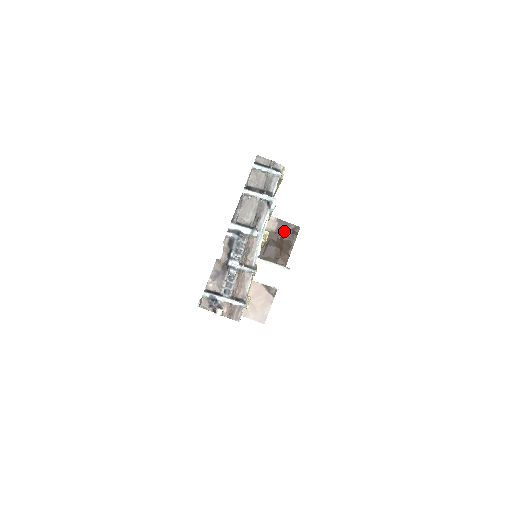
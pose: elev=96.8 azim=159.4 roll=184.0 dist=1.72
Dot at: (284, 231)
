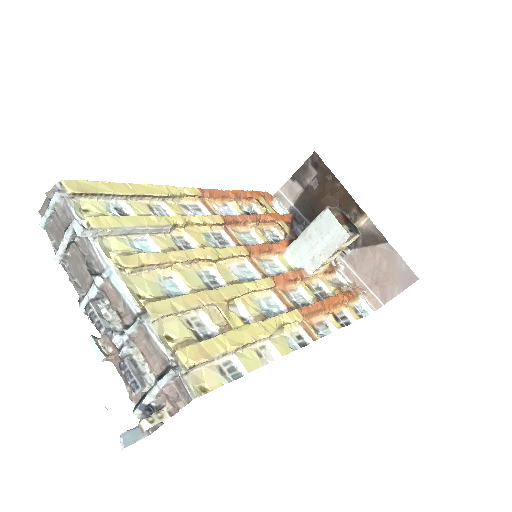
Dot at: (309, 177)
